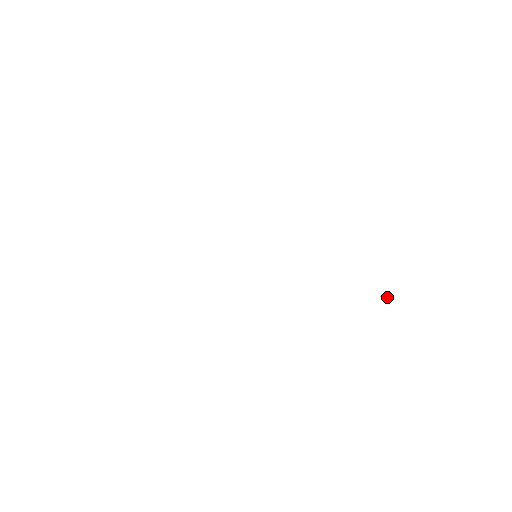
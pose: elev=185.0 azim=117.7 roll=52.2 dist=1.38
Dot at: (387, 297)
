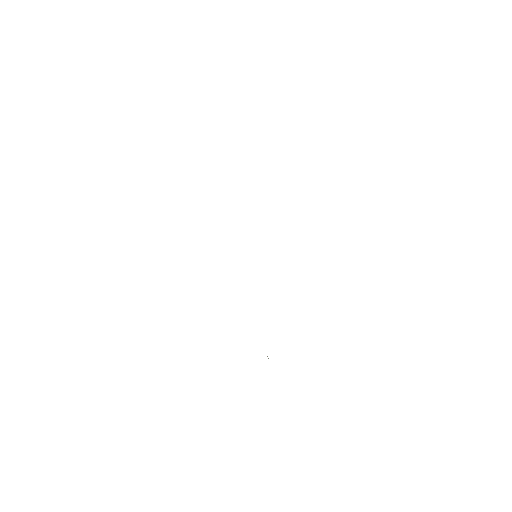
Dot at: (268, 358)
